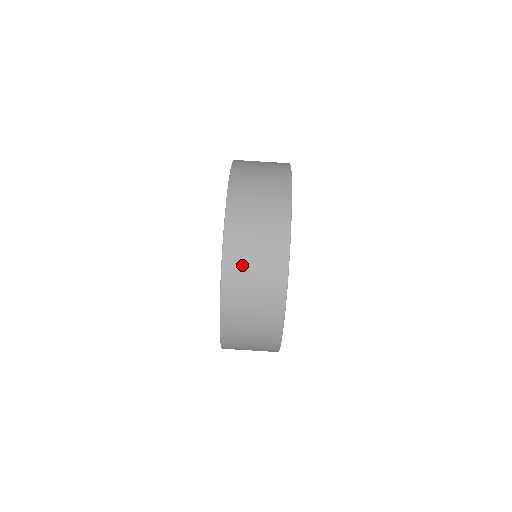
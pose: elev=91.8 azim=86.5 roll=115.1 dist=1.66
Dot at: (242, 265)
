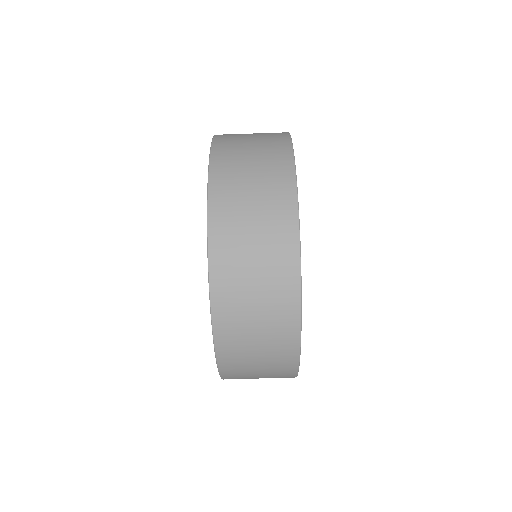
Dot at: (235, 232)
